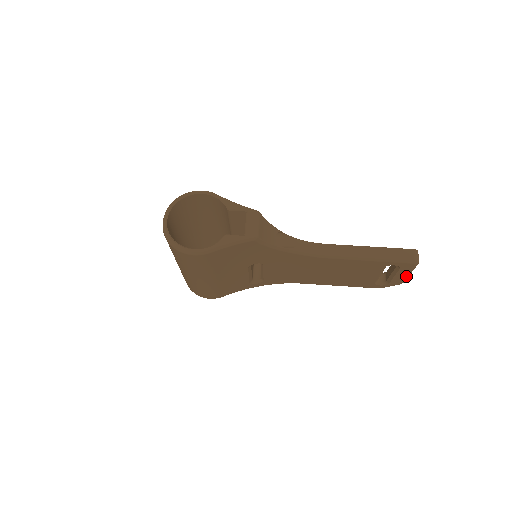
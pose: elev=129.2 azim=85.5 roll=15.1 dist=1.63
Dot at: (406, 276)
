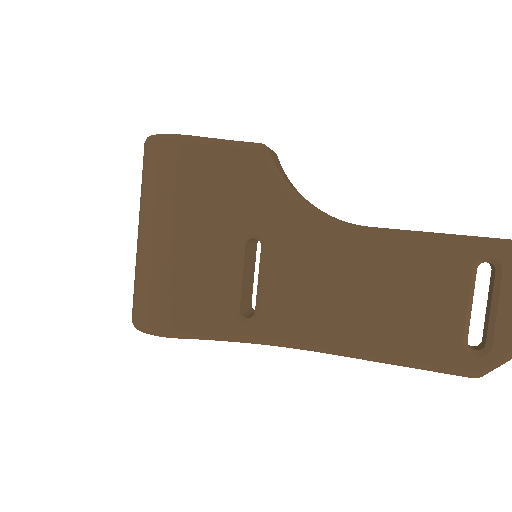
Dot at: out of frame
